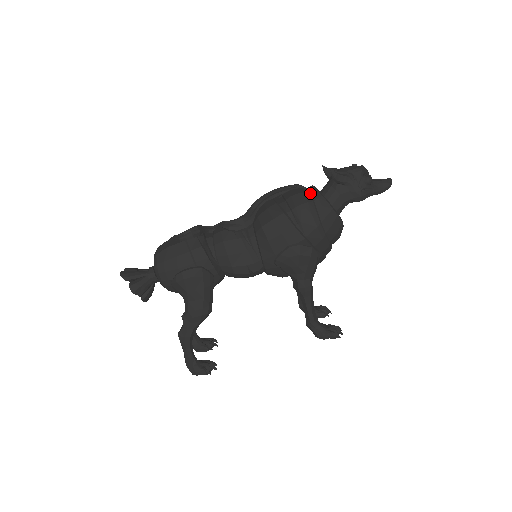
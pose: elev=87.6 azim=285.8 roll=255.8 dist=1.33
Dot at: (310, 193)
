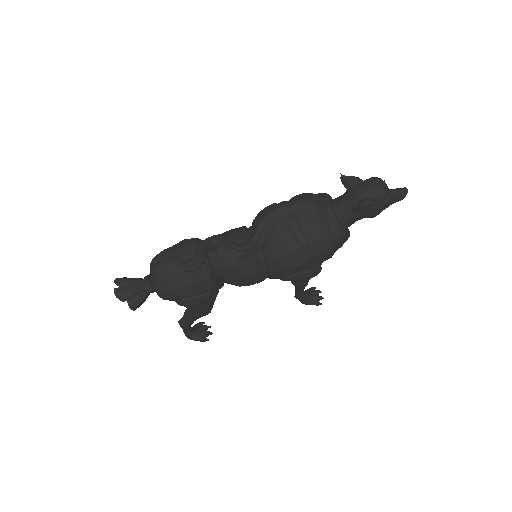
Dot at: (327, 219)
